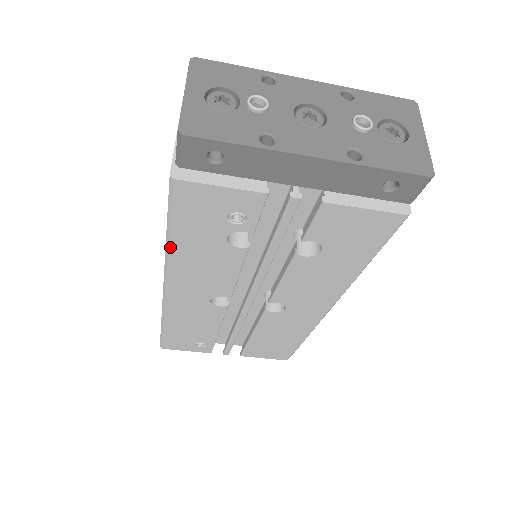
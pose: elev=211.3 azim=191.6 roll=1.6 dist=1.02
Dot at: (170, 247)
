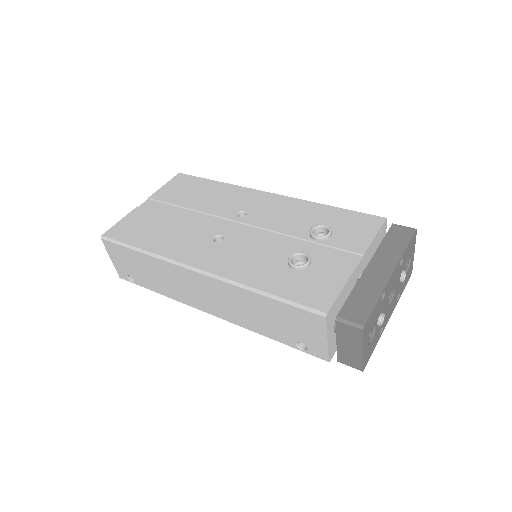
Dot at: (265, 335)
